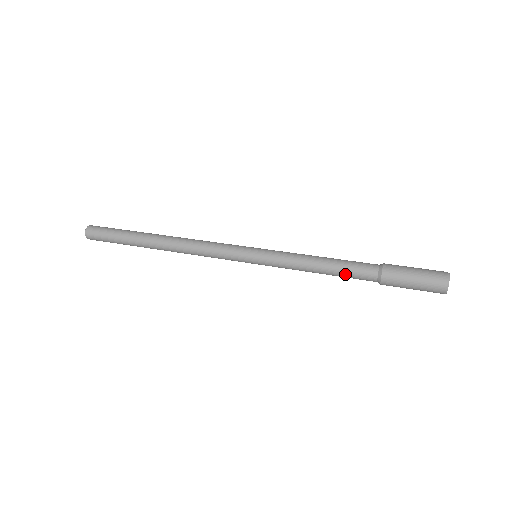
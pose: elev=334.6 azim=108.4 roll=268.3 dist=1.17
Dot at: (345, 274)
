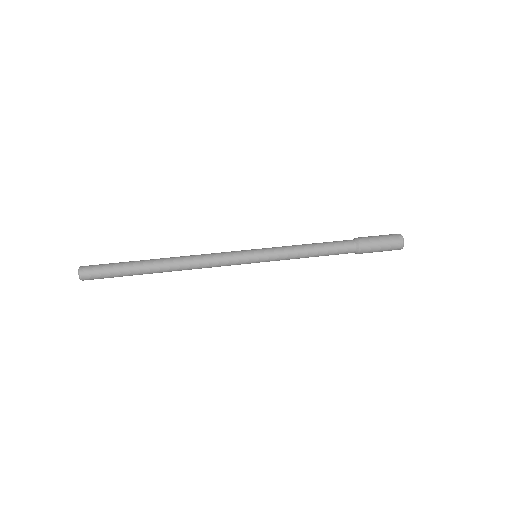
Dot at: occluded
